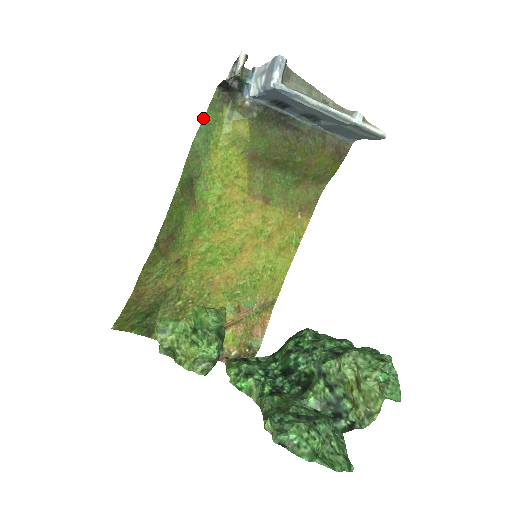
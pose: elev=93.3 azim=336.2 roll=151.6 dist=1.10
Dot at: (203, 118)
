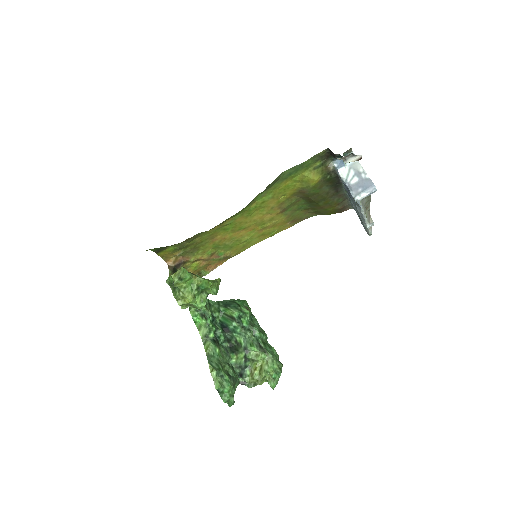
Dot at: occluded
